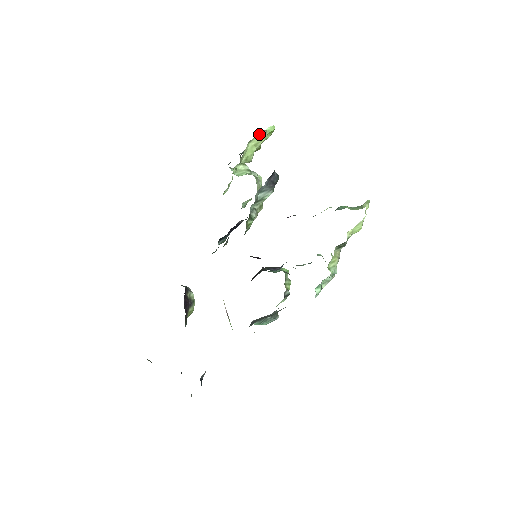
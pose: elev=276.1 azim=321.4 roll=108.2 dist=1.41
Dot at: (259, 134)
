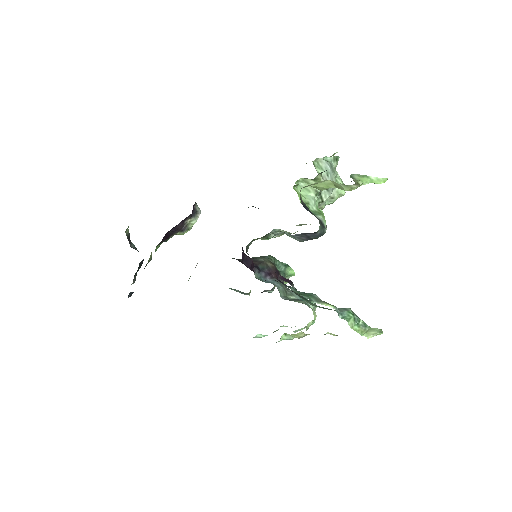
Dot at: occluded
